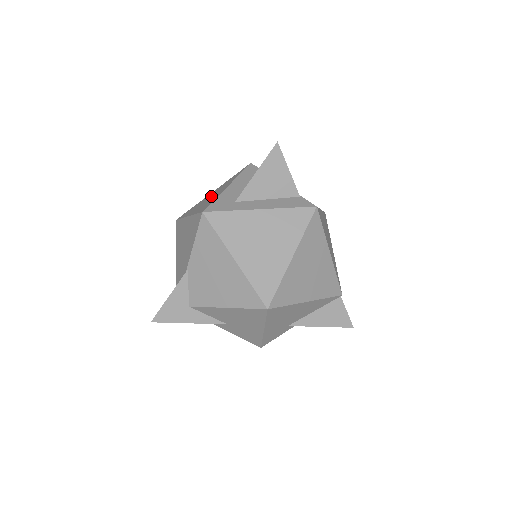
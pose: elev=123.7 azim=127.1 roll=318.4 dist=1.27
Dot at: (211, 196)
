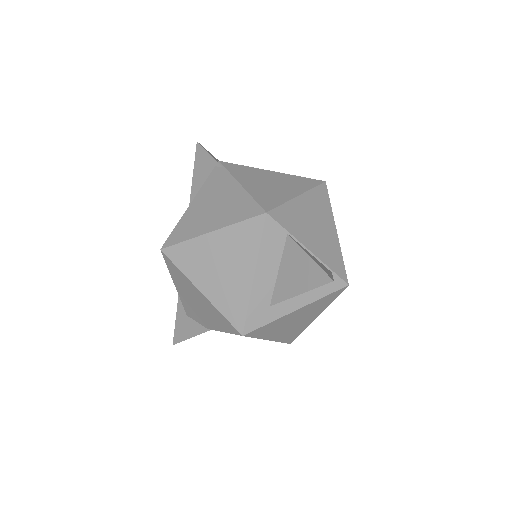
Dot at: (223, 267)
